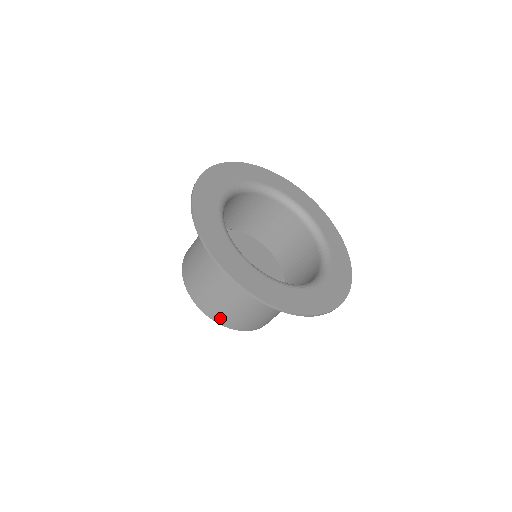
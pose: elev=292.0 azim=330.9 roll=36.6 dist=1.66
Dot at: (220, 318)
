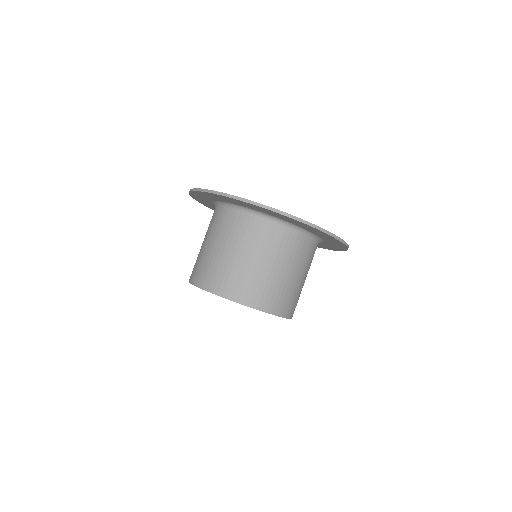
Dot at: (245, 296)
